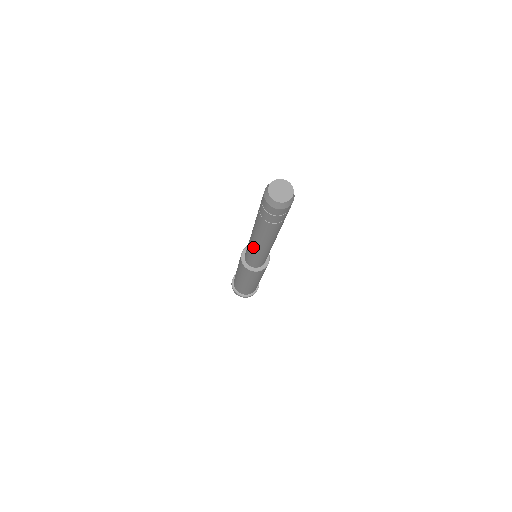
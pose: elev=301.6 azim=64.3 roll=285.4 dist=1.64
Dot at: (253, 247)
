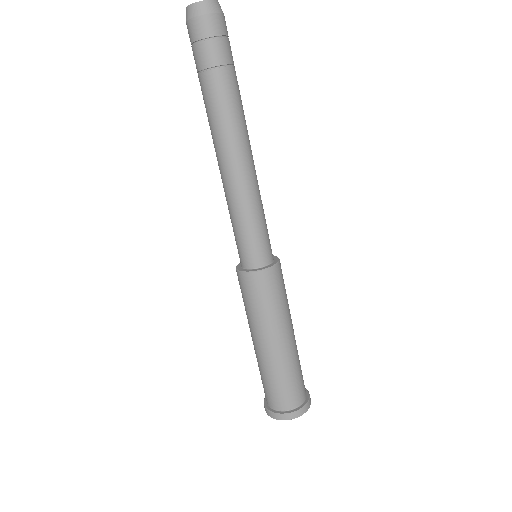
Dot at: occluded
